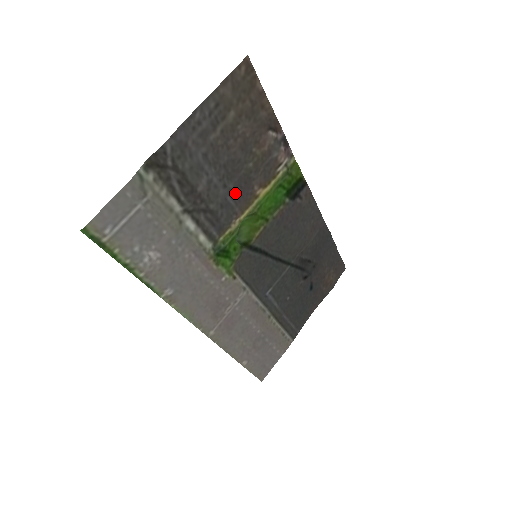
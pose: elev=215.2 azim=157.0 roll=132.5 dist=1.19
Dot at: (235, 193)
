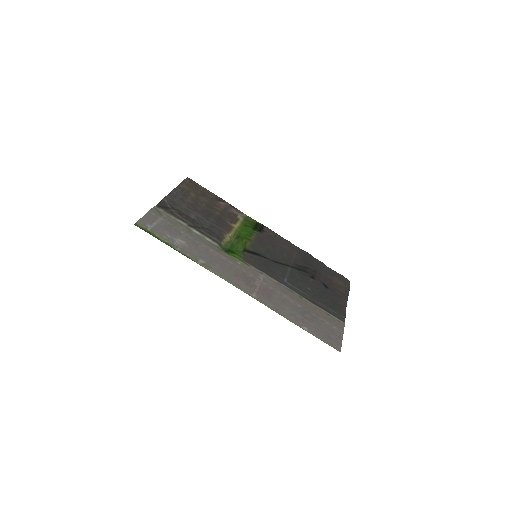
Dot at: (217, 224)
